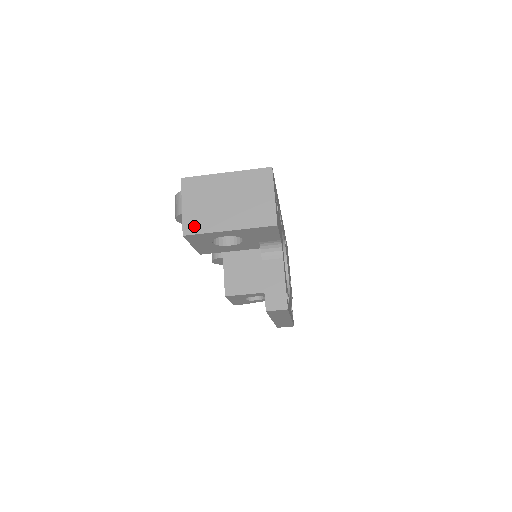
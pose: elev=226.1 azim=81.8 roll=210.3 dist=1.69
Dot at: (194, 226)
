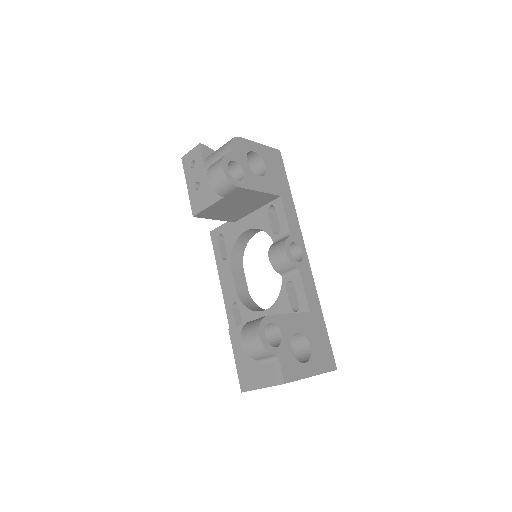
Dot at: occluded
